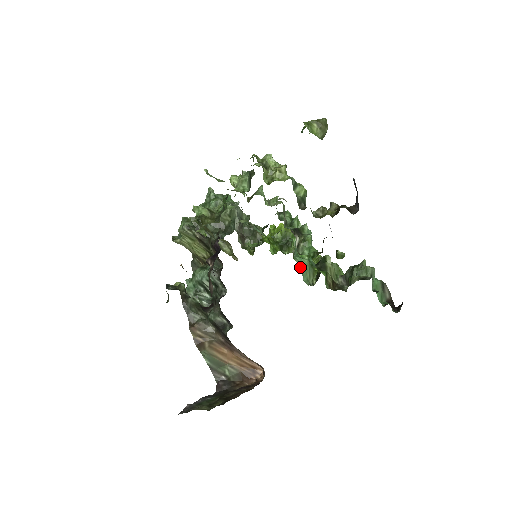
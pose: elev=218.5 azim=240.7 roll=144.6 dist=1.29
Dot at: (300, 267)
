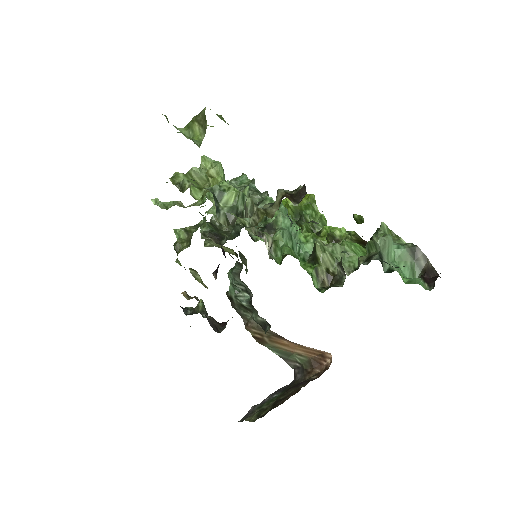
Dot at: occluded
